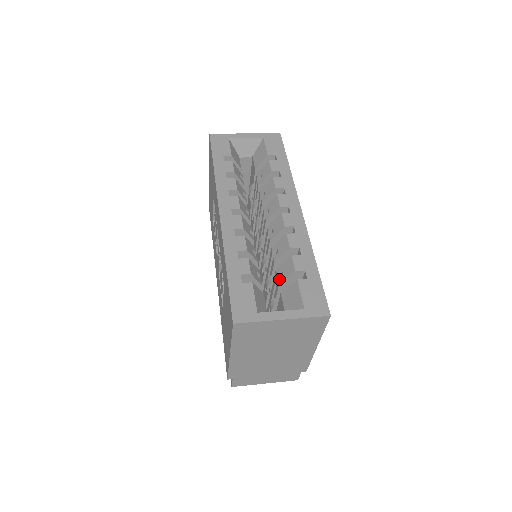
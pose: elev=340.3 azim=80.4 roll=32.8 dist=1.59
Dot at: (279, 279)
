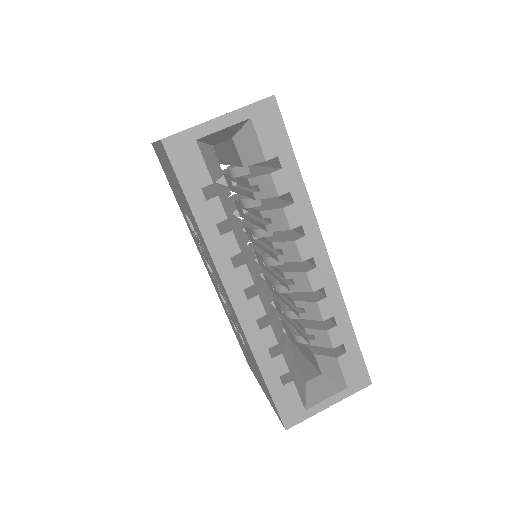
Dot at: (310, 341)
